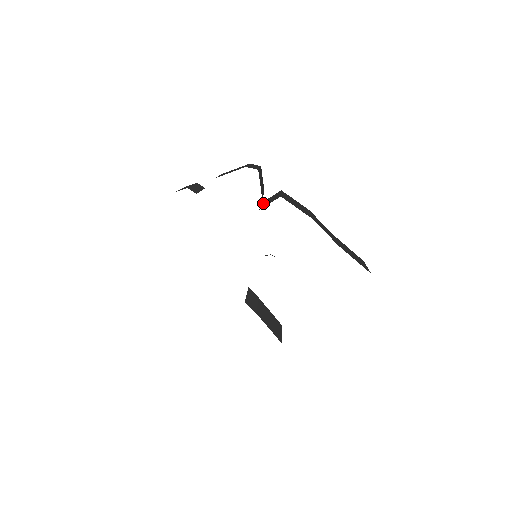
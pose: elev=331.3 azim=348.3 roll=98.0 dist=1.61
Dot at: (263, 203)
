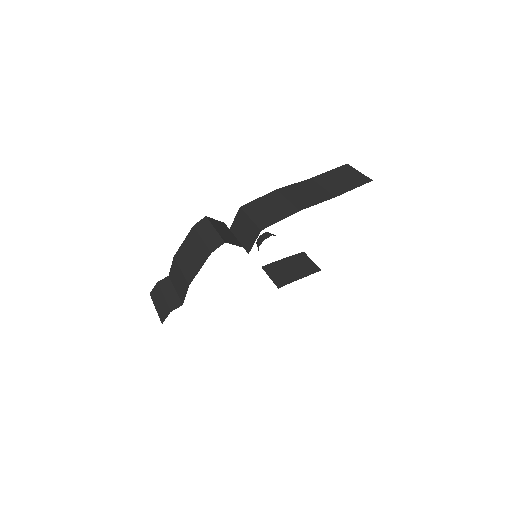
Dot at: (236, 235)
